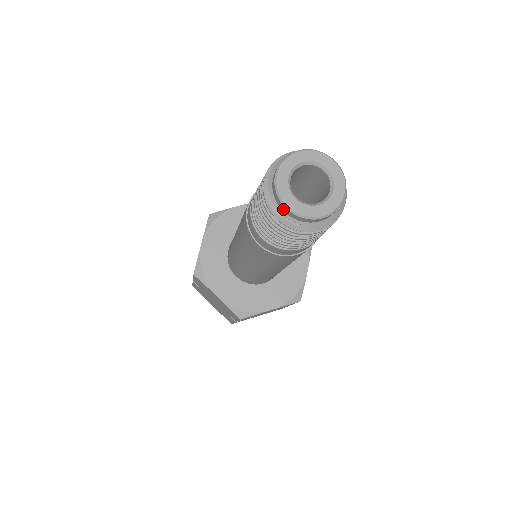
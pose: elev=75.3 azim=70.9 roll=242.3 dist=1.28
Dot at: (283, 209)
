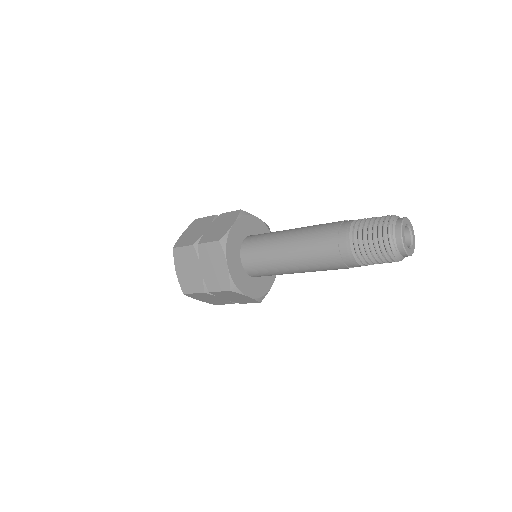
Dot at: (397, 239)
